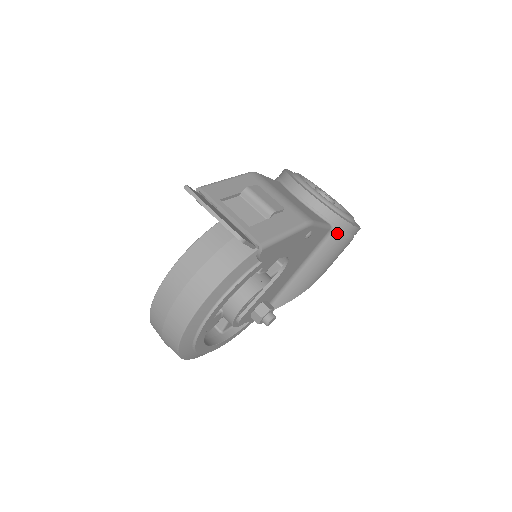
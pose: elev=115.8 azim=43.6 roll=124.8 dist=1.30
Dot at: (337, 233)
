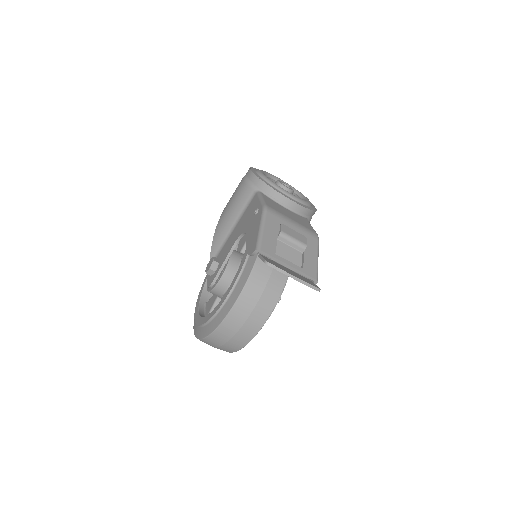
Dot at: (309, 221)
